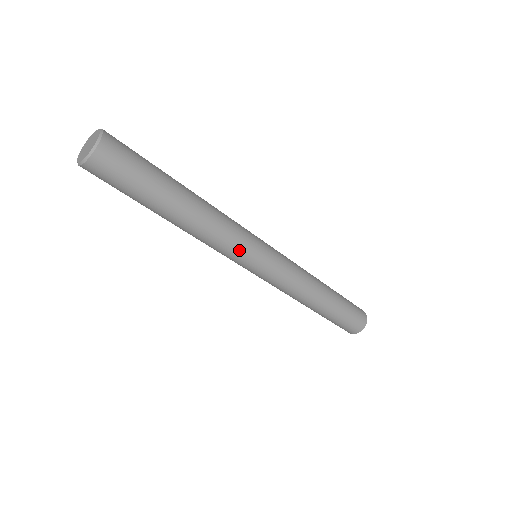
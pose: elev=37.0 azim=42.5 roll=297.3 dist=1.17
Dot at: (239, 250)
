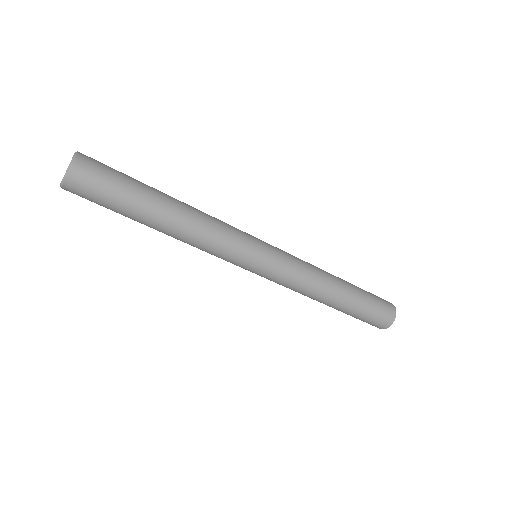
Dot at: (233, 249)
